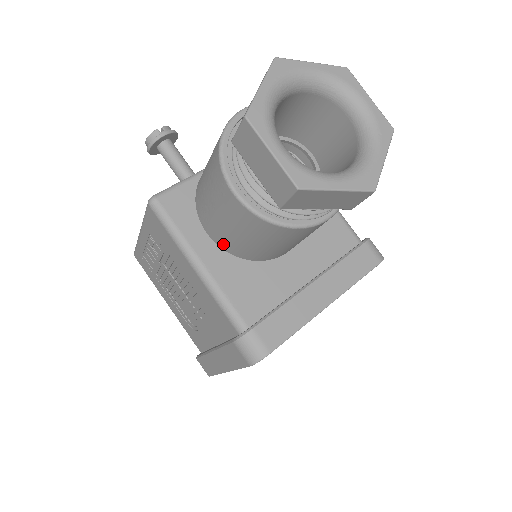
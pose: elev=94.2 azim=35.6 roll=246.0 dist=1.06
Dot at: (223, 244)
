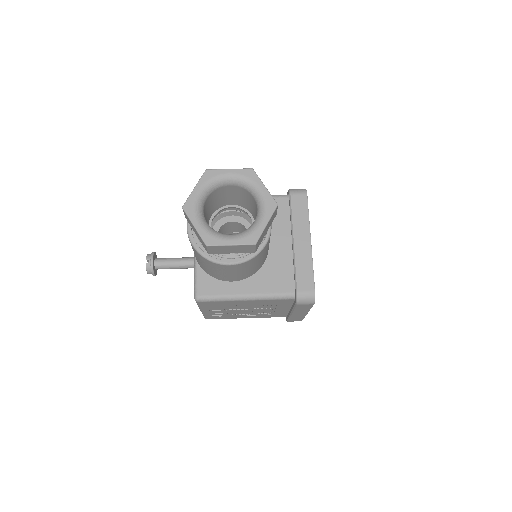
Dot at: (244, 278)
